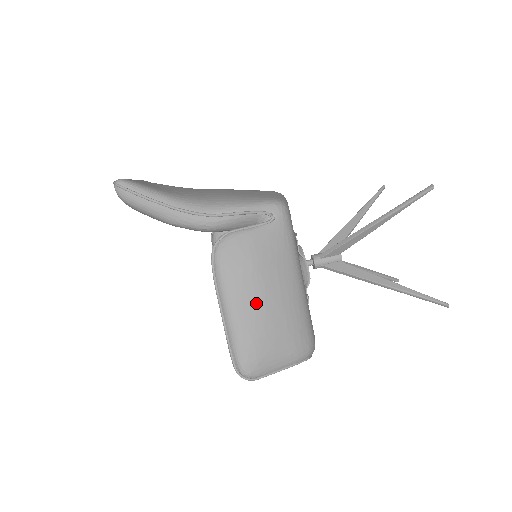
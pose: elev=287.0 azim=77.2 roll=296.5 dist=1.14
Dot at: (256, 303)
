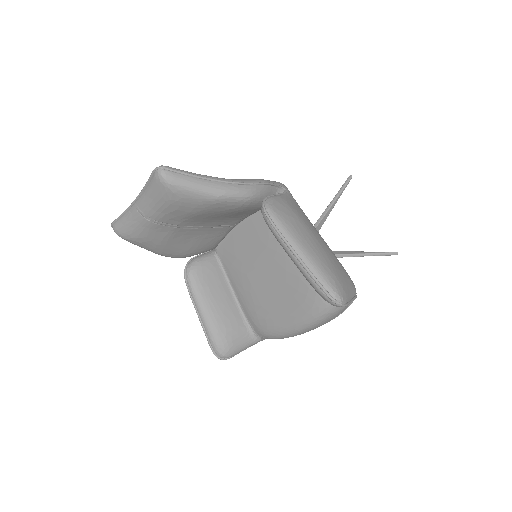
Dot at: (315, 243)
